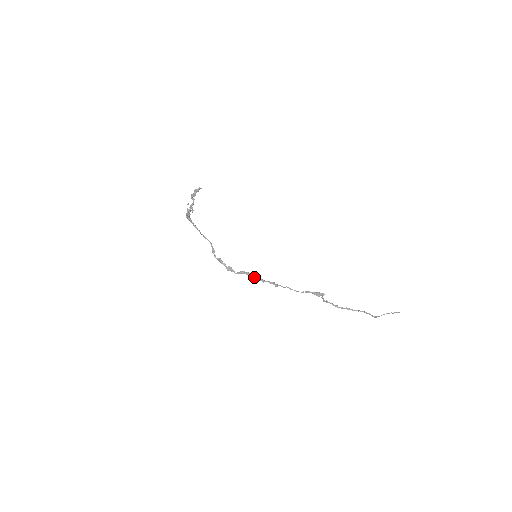
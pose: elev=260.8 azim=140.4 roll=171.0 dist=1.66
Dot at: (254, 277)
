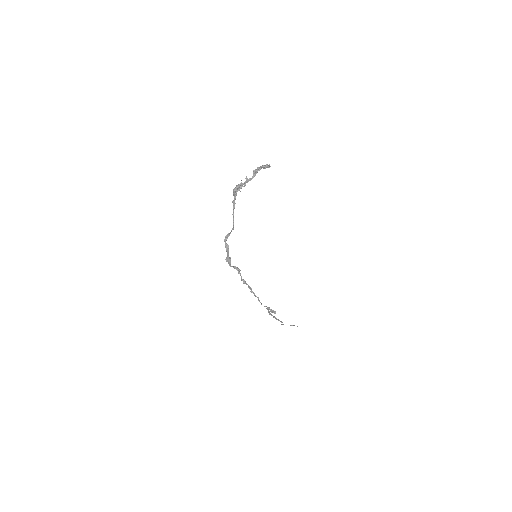
Dot at: (241, 277)
